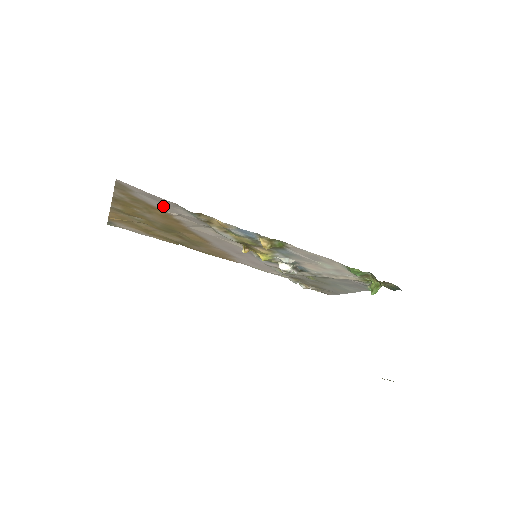
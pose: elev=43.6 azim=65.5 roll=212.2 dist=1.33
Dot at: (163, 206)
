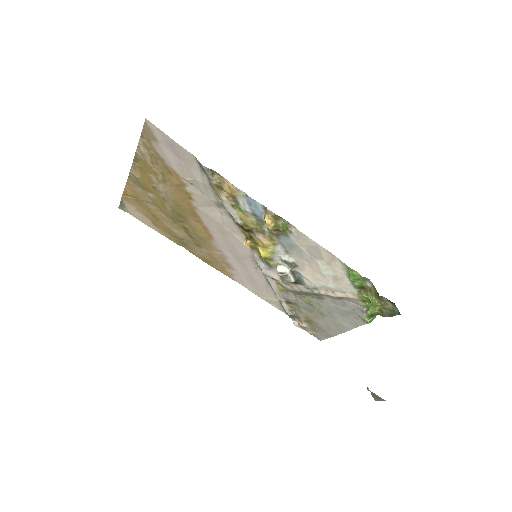
Dot at: (180, 166)
